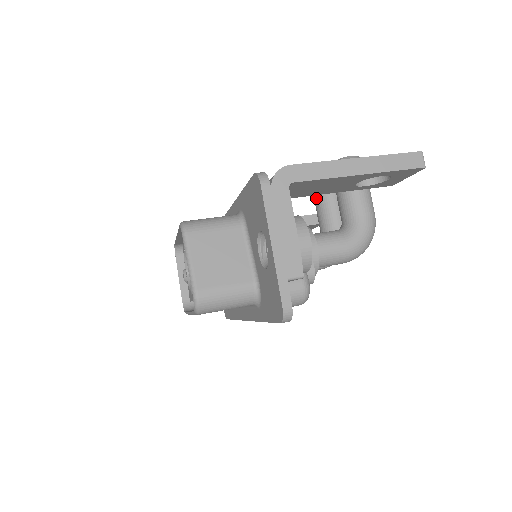
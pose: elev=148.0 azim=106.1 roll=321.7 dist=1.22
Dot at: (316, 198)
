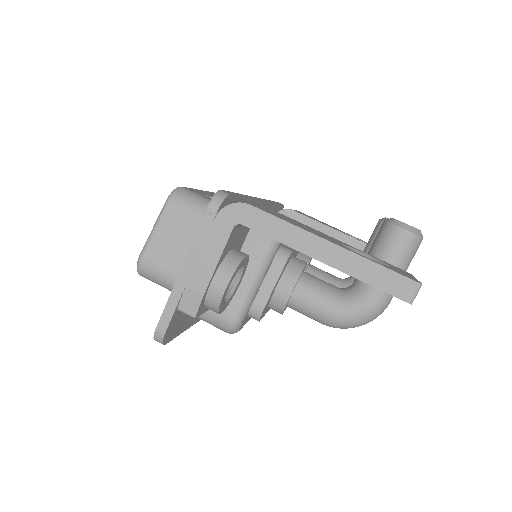
Dot at: (370, 238)
